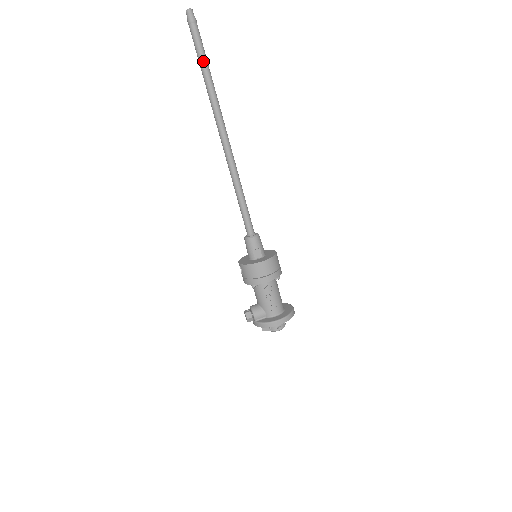
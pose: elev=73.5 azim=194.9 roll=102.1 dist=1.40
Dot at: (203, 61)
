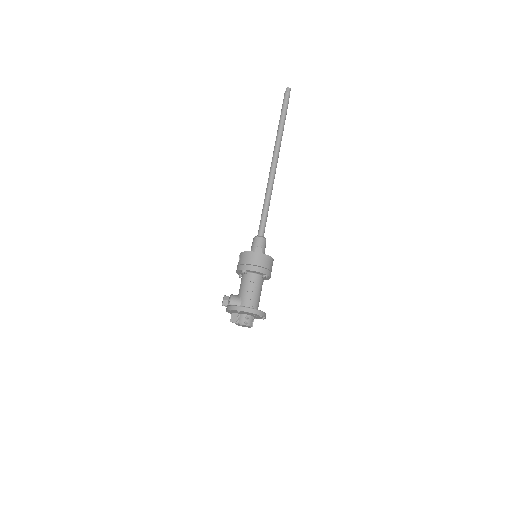
Dot at: (283, 115)
